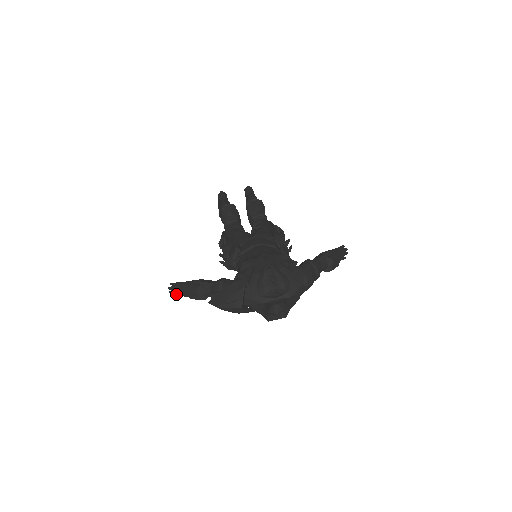
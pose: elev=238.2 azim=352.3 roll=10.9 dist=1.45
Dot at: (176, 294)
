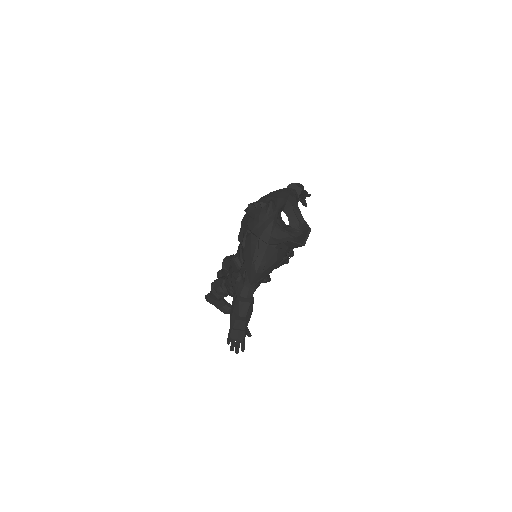
Dot at: (241, 344)
